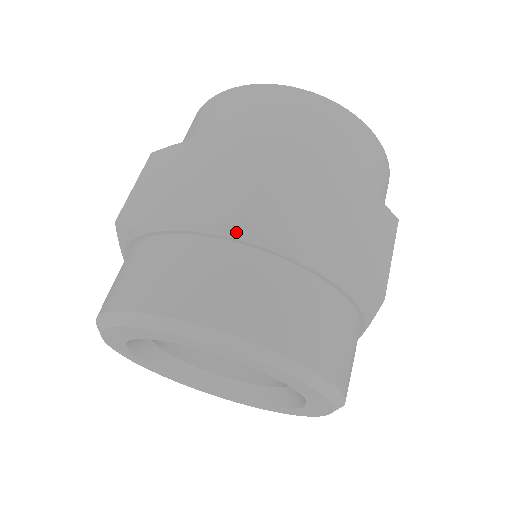
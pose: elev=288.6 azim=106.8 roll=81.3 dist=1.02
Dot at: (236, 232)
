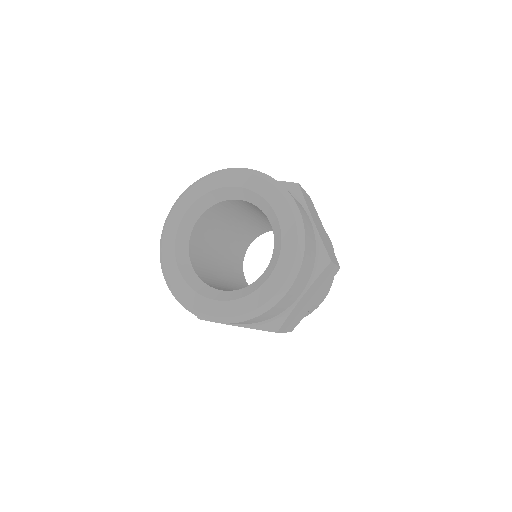
Dot at: occluded
